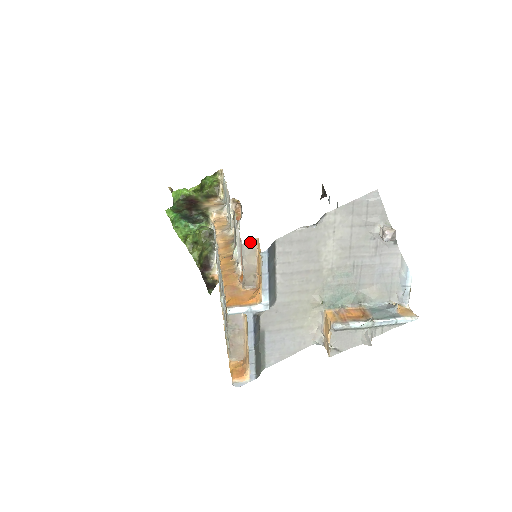
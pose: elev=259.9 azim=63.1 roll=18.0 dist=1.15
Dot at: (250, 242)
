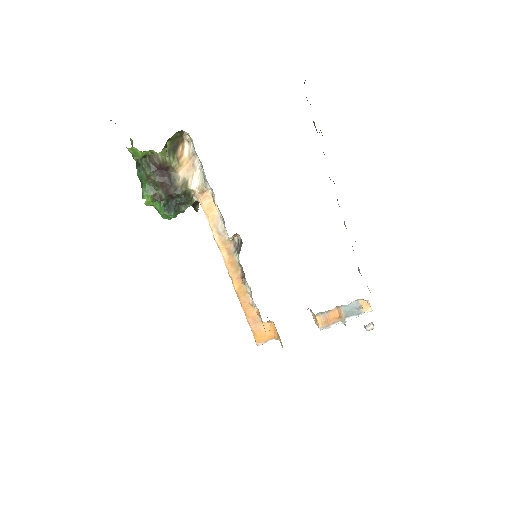
Dot at: occluded
